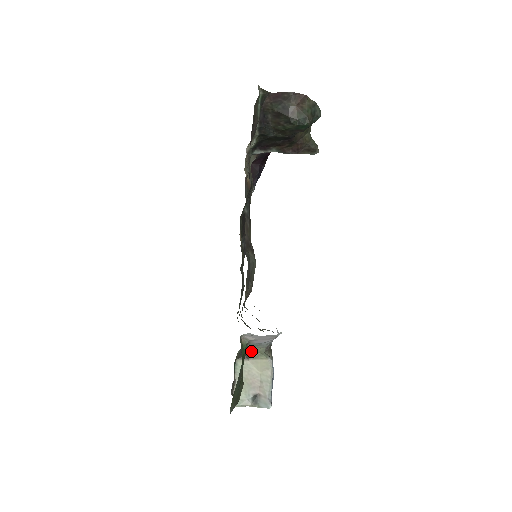
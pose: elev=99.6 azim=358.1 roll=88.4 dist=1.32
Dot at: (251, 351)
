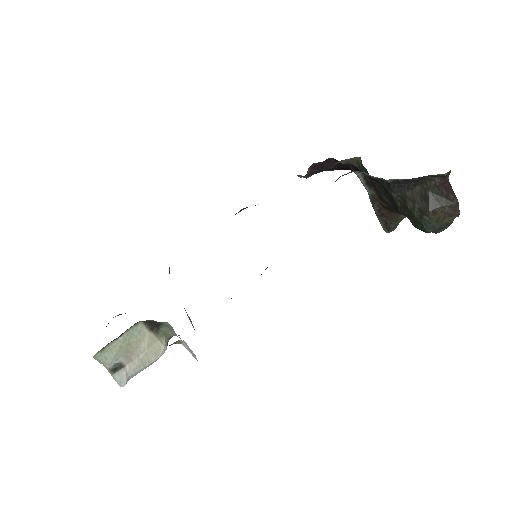
Dot at: (161, 327)
